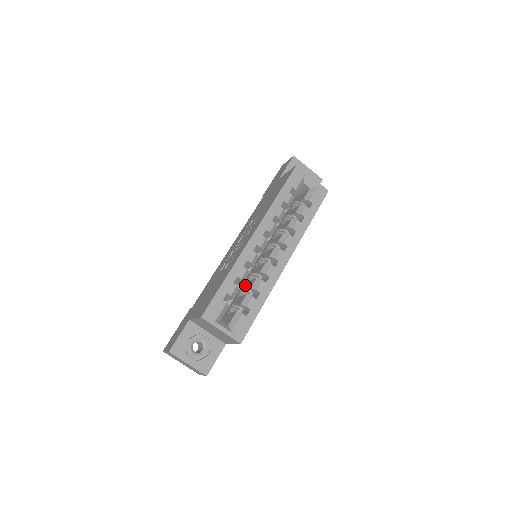
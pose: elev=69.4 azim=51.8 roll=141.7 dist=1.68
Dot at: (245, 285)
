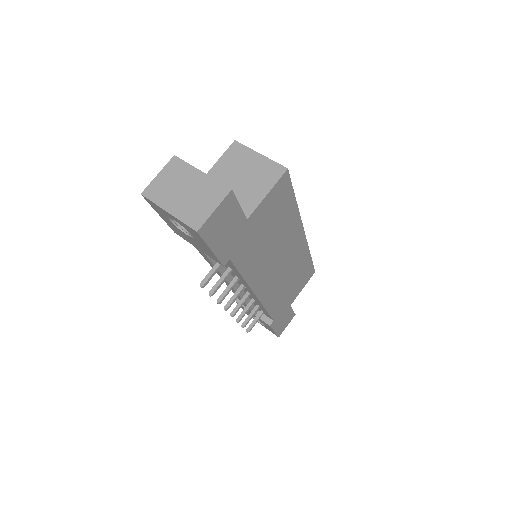
Dot at: occluded
